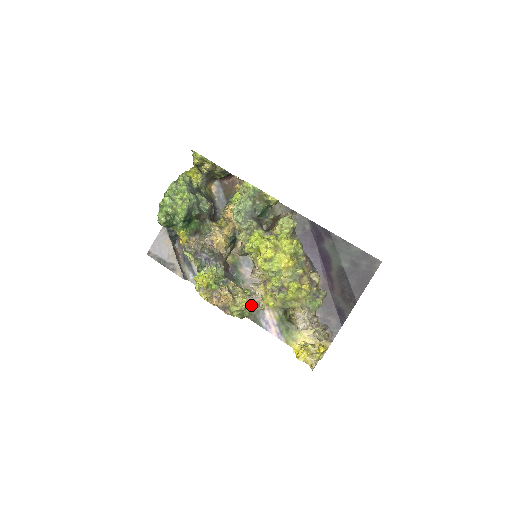
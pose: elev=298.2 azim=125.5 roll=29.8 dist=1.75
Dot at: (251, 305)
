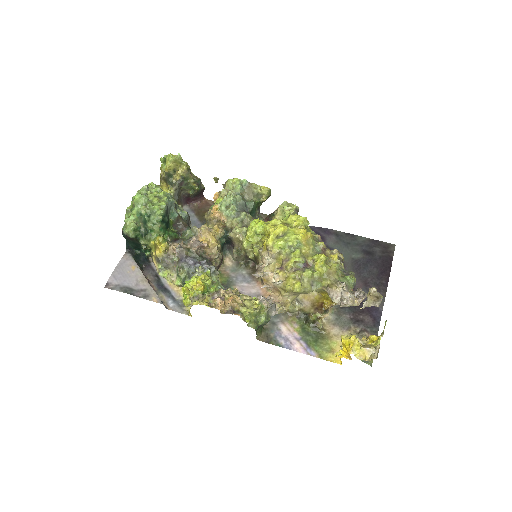
Dot at: (266, 306)
